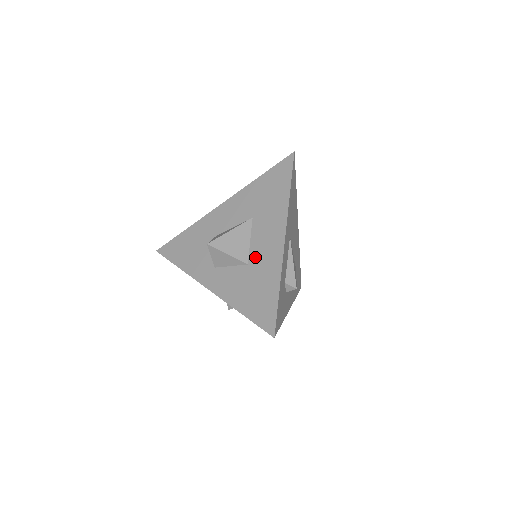
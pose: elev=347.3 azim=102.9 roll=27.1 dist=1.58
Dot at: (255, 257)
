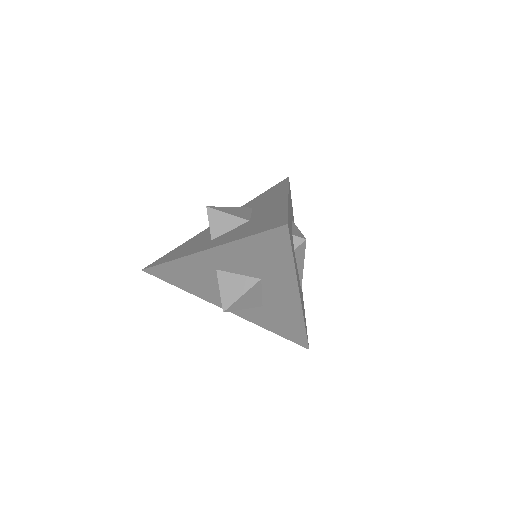
Dot at: (258, 214)
